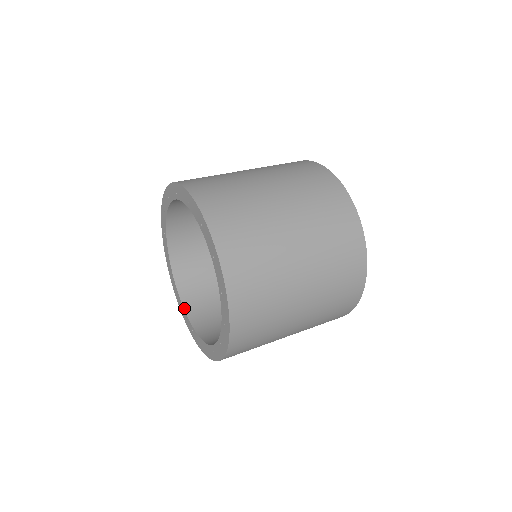
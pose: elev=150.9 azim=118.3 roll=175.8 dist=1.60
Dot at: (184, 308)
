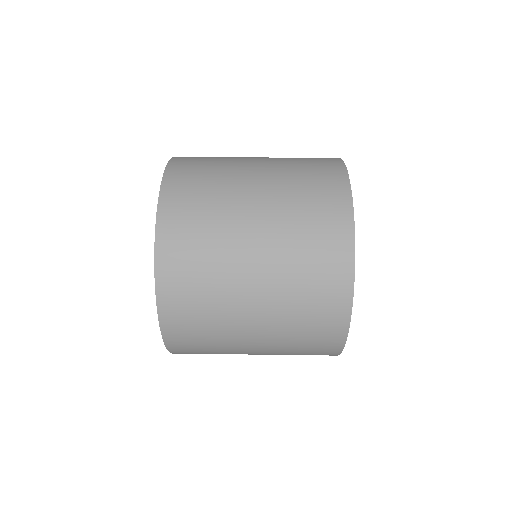
Dot at: occluded
